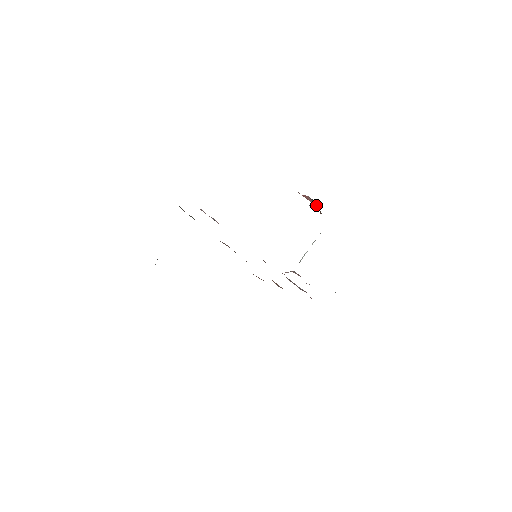
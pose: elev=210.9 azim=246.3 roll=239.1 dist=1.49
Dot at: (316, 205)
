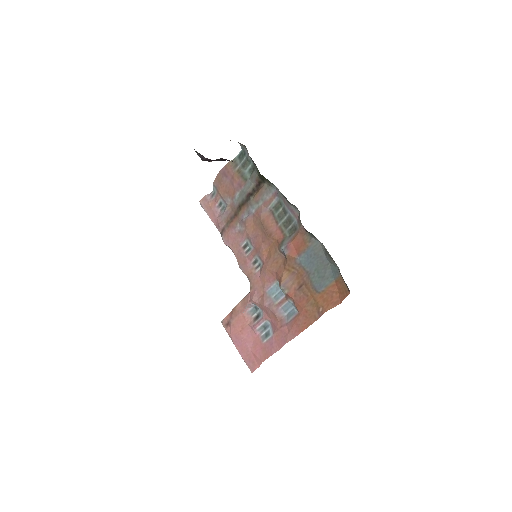
Dot at: occluded
